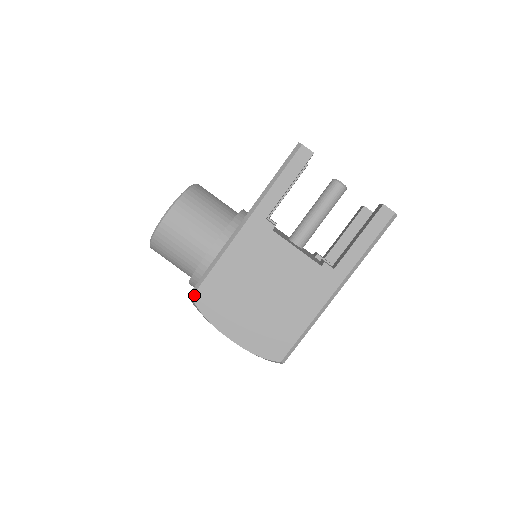
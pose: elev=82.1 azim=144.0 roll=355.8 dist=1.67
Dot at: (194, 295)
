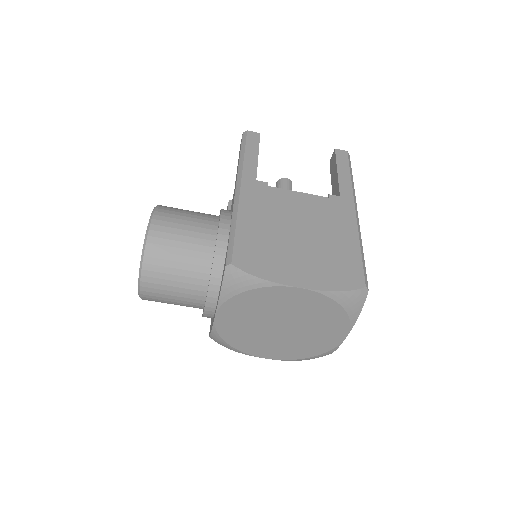
Dot at: (233, 261)
